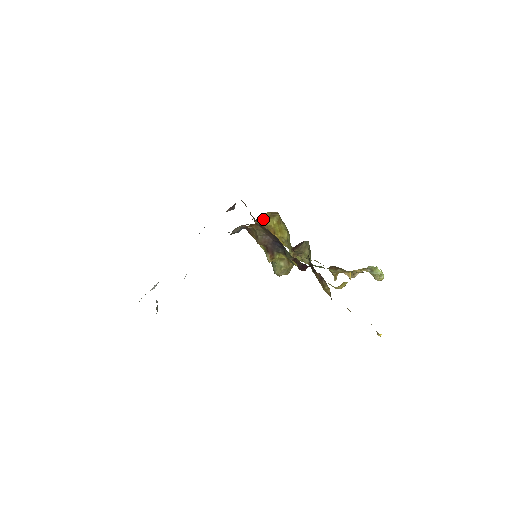
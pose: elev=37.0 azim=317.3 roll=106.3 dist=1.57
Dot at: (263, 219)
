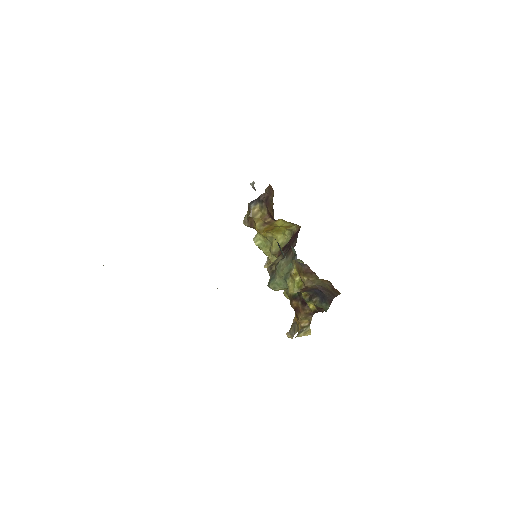
Dot at: (279, 219)
